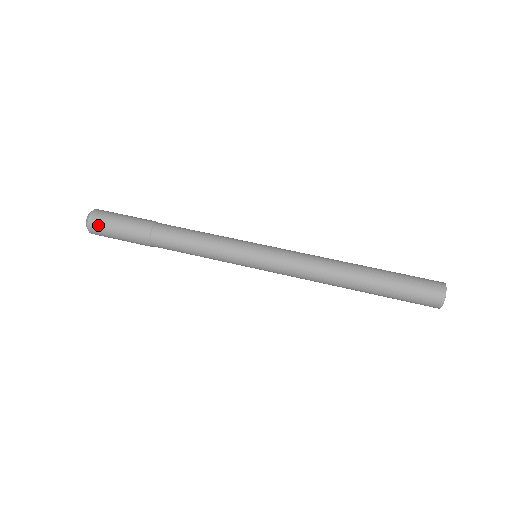
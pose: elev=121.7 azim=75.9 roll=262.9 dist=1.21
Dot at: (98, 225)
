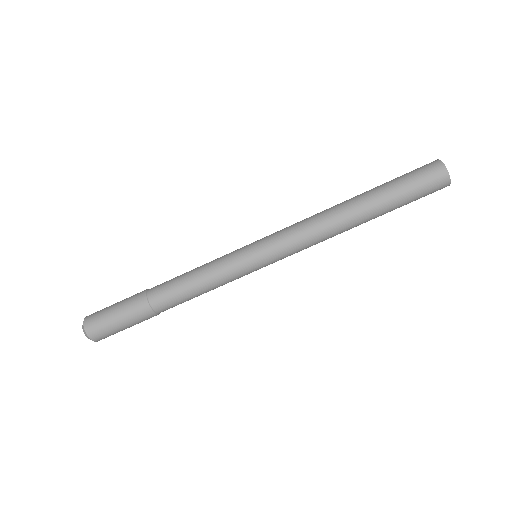
Dot at: occluded
